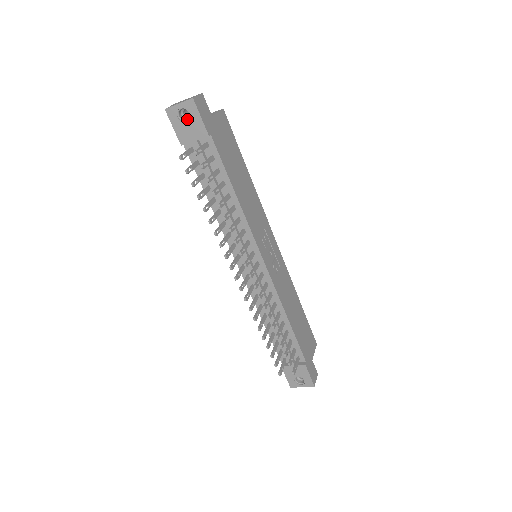
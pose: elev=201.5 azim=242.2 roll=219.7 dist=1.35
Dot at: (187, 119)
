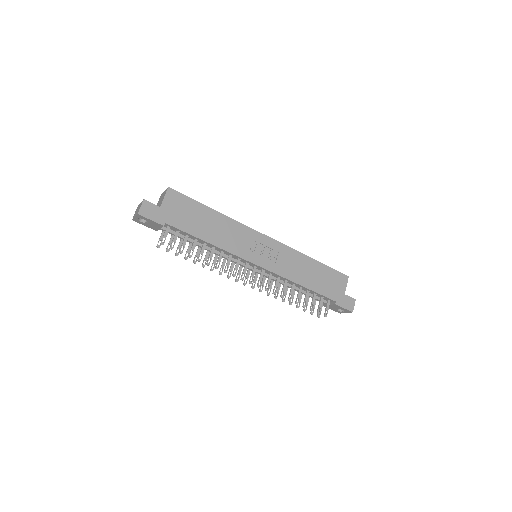
Dot at: occluded
